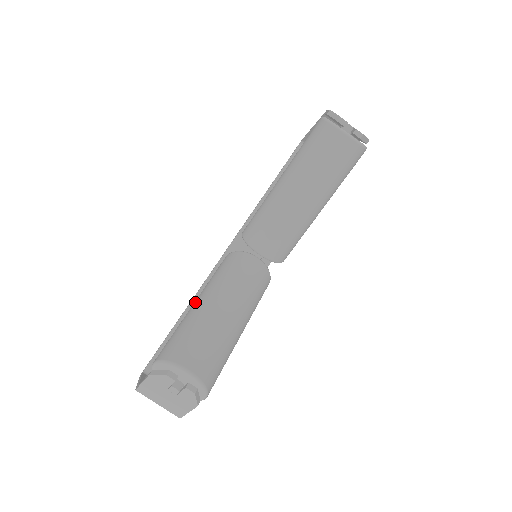
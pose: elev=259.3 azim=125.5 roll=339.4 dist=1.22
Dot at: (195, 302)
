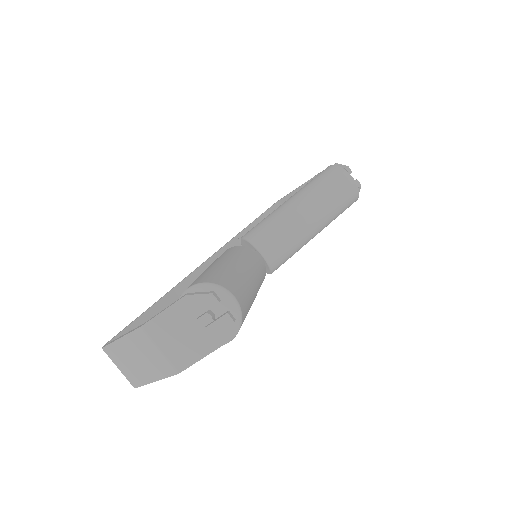
Dot at: (214, 263)
